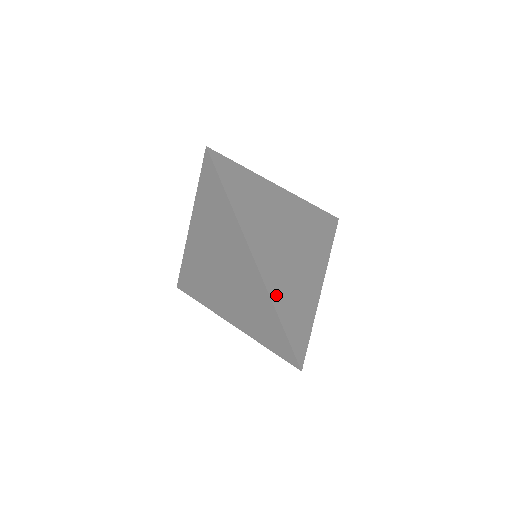
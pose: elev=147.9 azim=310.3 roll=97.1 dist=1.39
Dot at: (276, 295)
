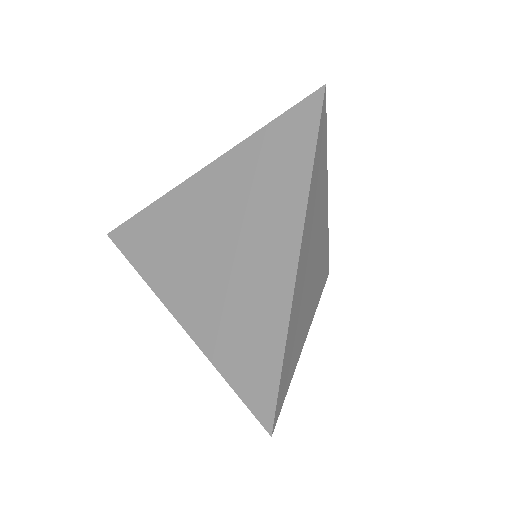
Dot at: (292, 317)
